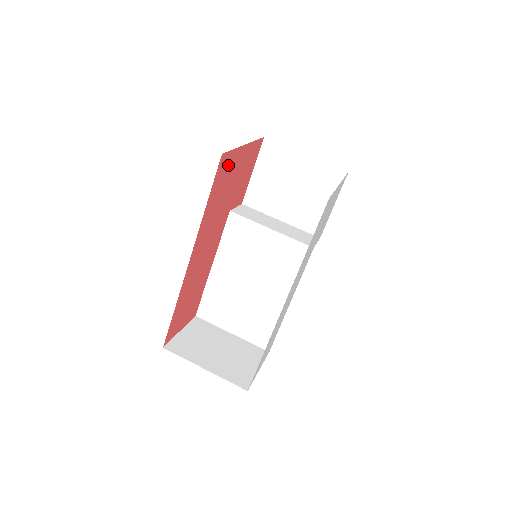
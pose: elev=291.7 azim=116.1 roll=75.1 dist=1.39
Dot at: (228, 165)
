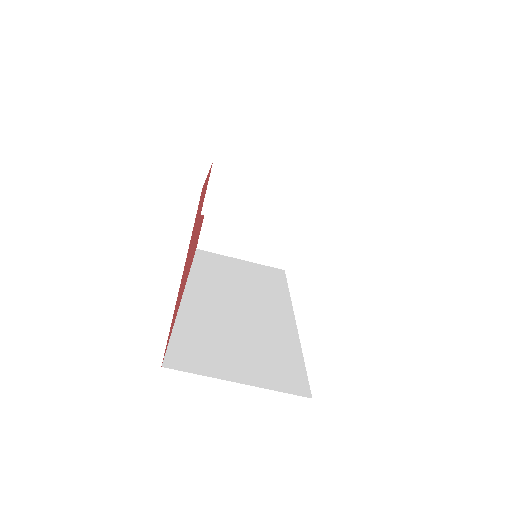
Dot at: occluded
